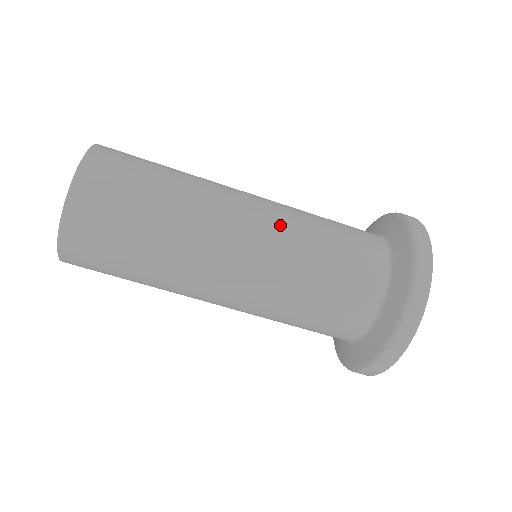
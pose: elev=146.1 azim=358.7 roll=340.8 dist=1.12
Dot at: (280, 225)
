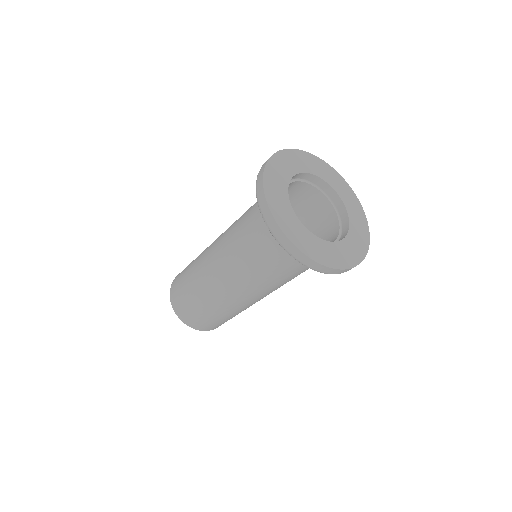
Dot at: occluded
